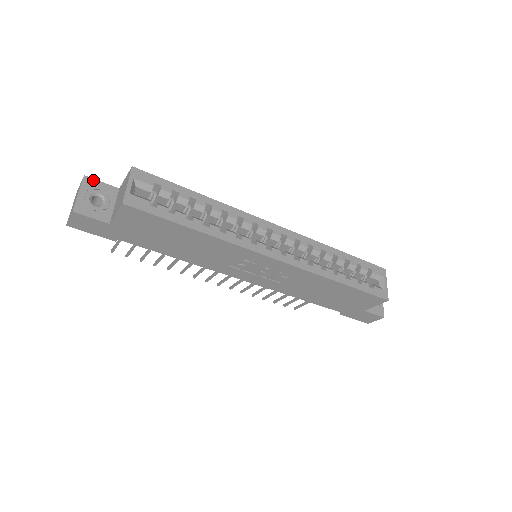
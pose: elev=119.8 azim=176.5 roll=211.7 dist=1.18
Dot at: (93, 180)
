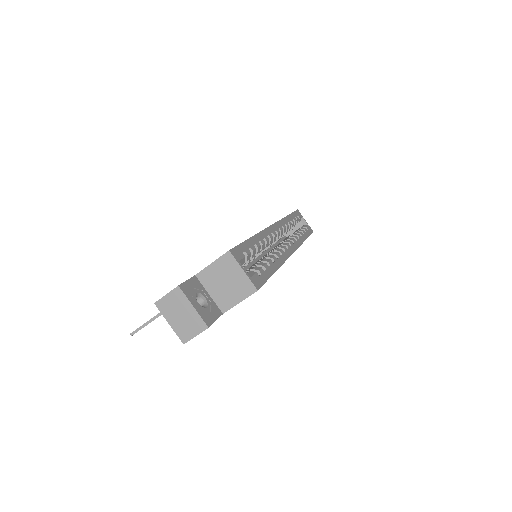
Dot at: (184, 284)
